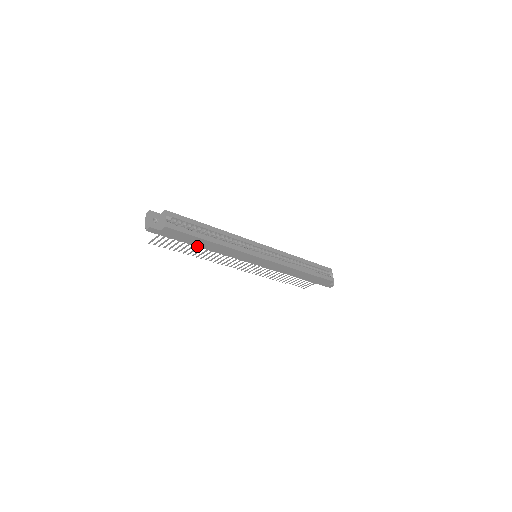
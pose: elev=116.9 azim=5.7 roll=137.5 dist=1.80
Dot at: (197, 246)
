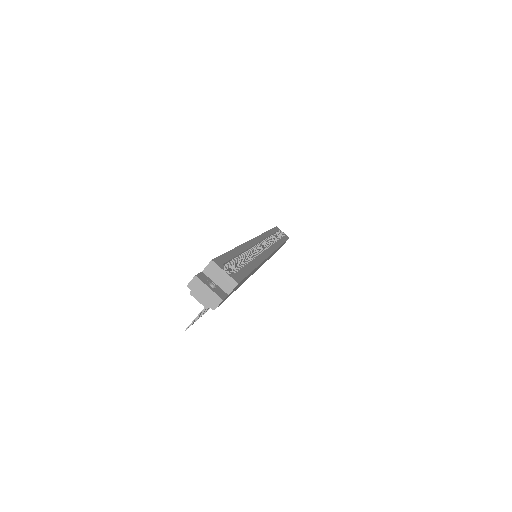
Dot at: (239, 286)
